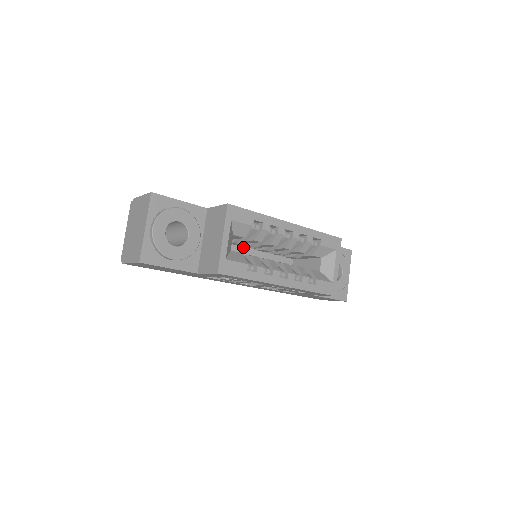
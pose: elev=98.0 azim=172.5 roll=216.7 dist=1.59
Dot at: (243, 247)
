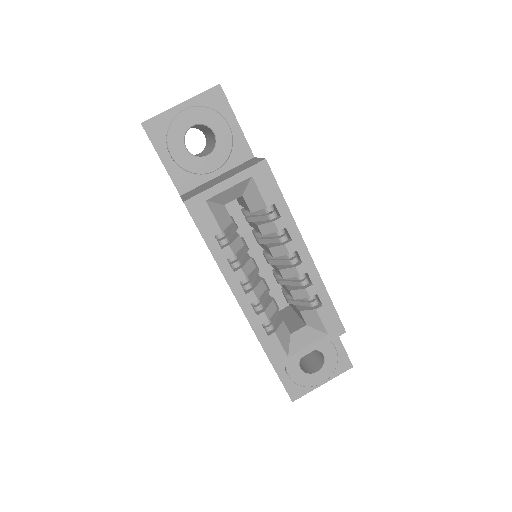
Dot at: occluded
